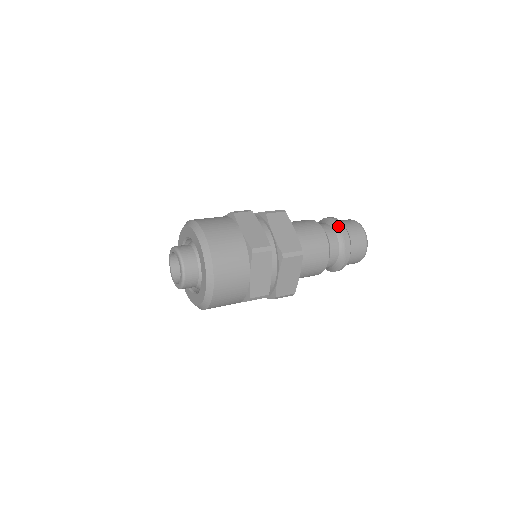
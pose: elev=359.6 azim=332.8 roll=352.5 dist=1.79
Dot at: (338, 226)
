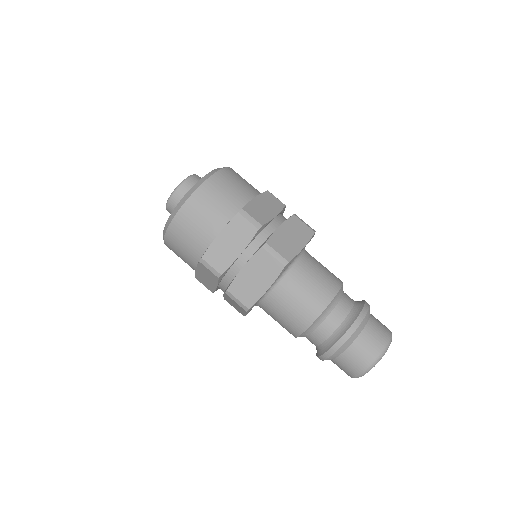
Dot at: (342, 333)
